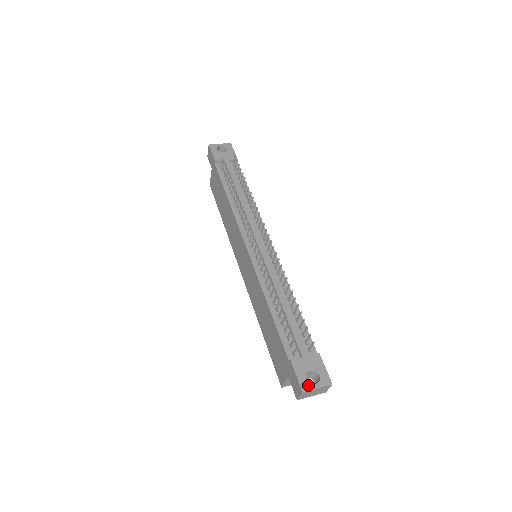
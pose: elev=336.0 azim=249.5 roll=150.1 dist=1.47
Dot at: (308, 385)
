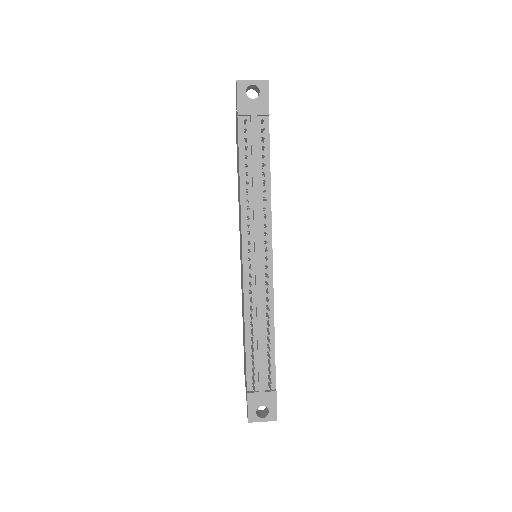
Dot at: (255, 418)
